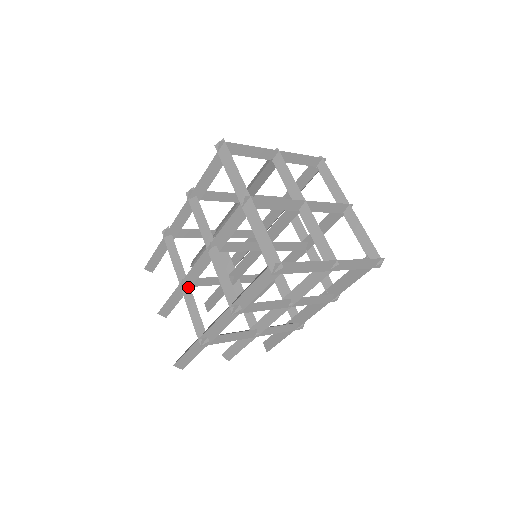
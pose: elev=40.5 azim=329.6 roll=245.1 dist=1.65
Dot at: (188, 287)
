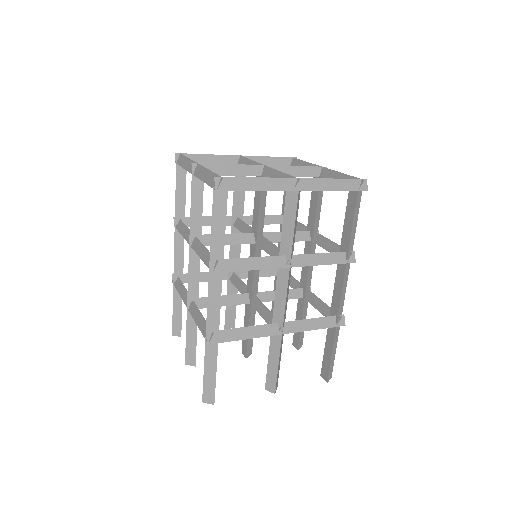
Dot at: (193, 304)
